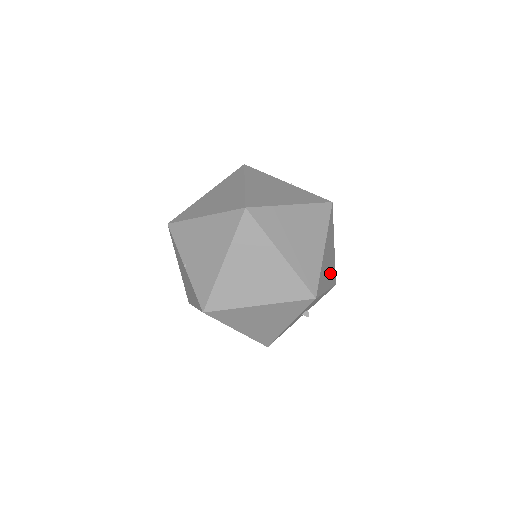
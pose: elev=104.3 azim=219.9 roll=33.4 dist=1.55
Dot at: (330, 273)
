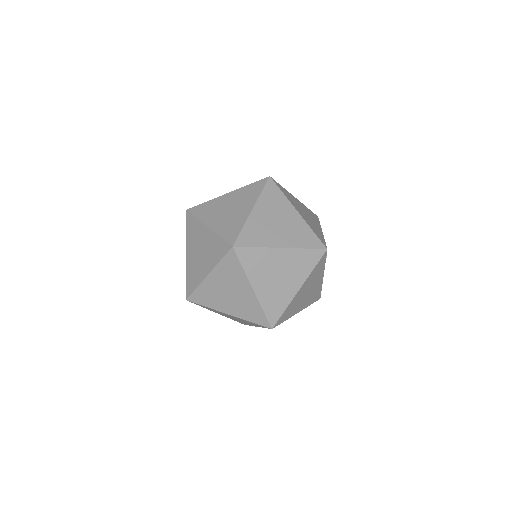
Dot at: (312, 218)
